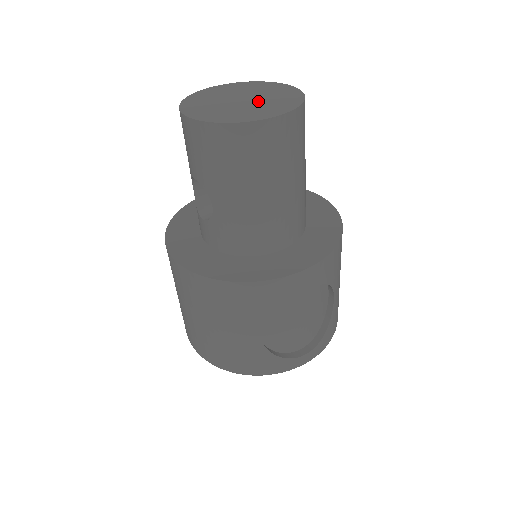
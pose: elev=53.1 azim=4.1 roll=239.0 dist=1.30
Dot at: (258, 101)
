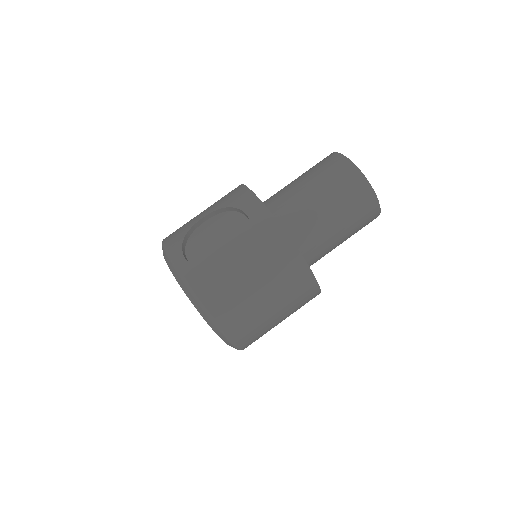
Dot at: occluded
